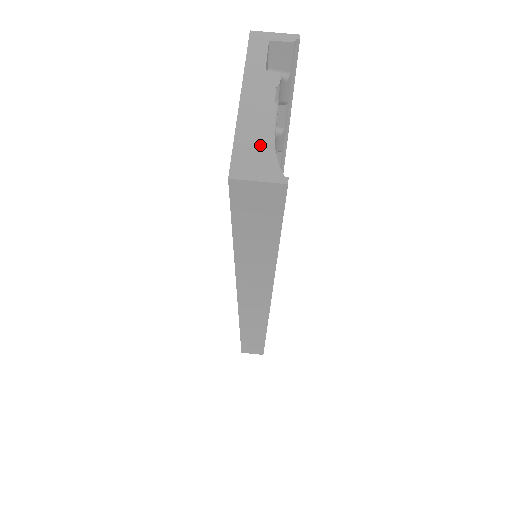
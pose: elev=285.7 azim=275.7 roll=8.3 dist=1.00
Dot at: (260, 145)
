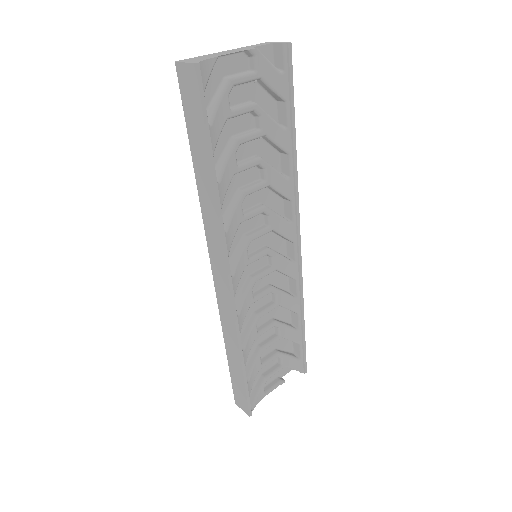
Dot at: (206, 57)
